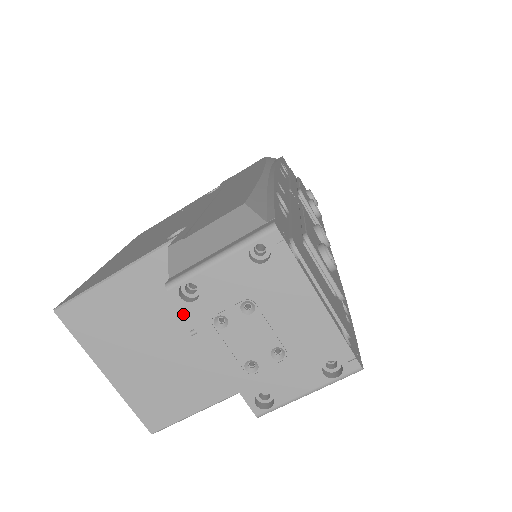
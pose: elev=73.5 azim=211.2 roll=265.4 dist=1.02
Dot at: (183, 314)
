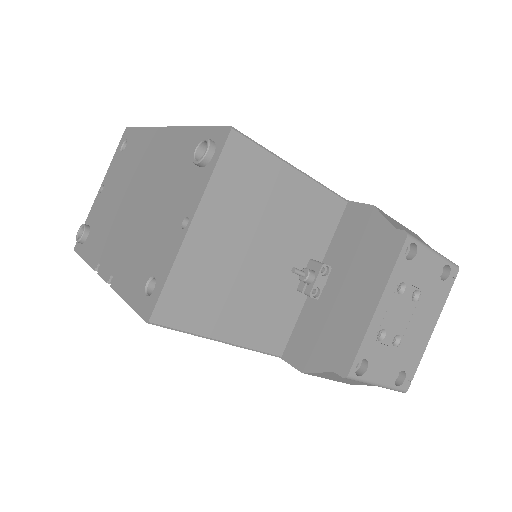
Dot at: (295, 250)
